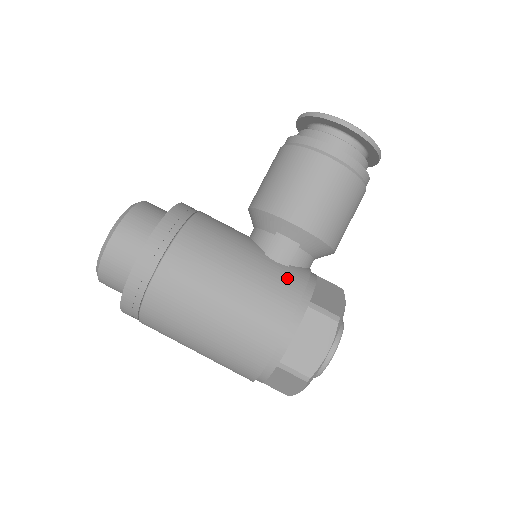
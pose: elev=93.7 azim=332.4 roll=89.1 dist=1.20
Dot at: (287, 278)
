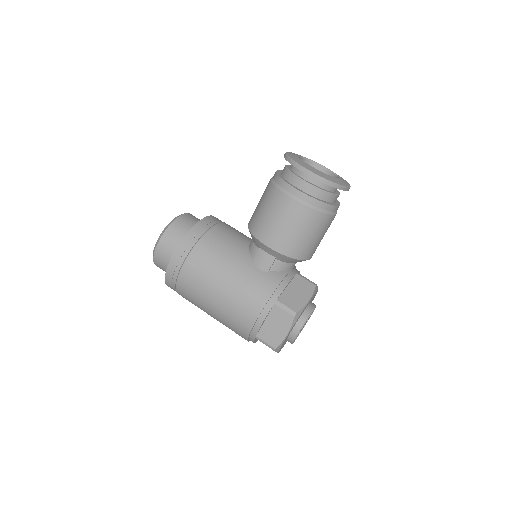
Dot at: (263, 282)
